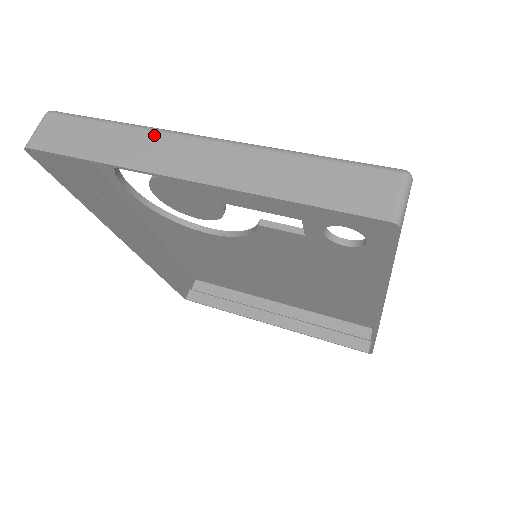
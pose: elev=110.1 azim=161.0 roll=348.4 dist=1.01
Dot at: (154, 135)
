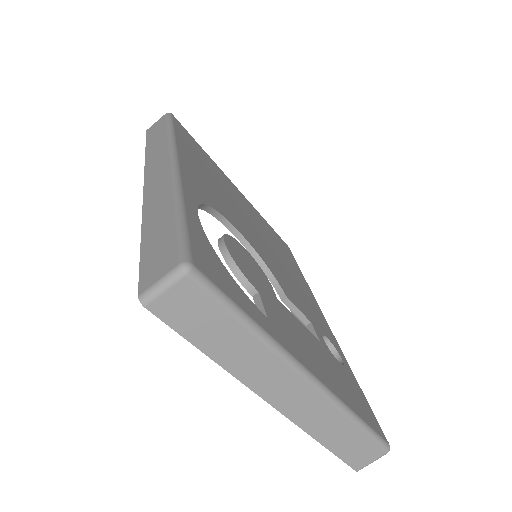
Dot at: (276, 361)
